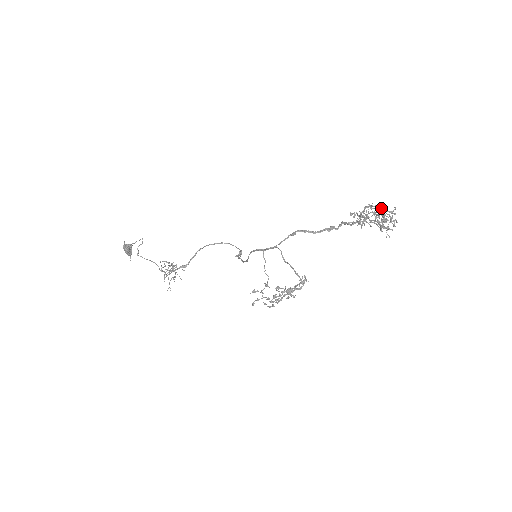
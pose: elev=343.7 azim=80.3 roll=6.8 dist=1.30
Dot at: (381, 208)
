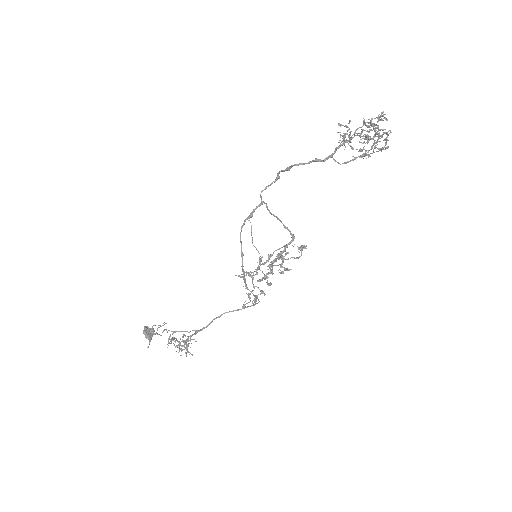
Dot at: occluded
